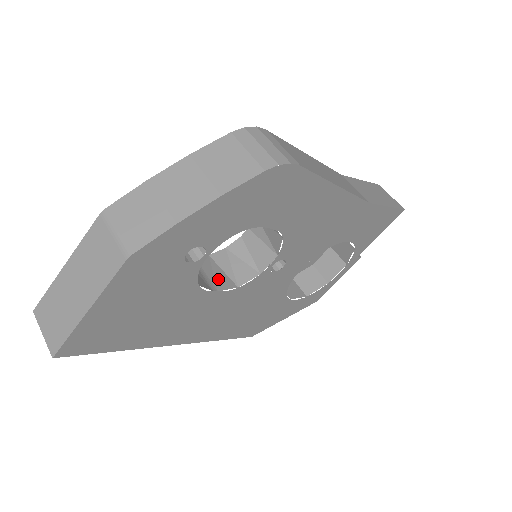
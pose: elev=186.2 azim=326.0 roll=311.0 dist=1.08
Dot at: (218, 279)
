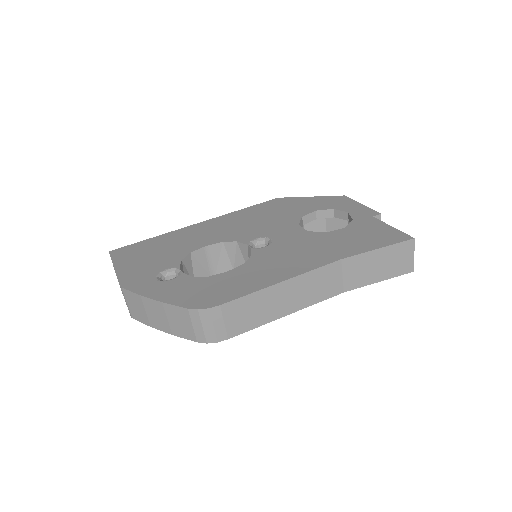
Dot at: (220, 264)
